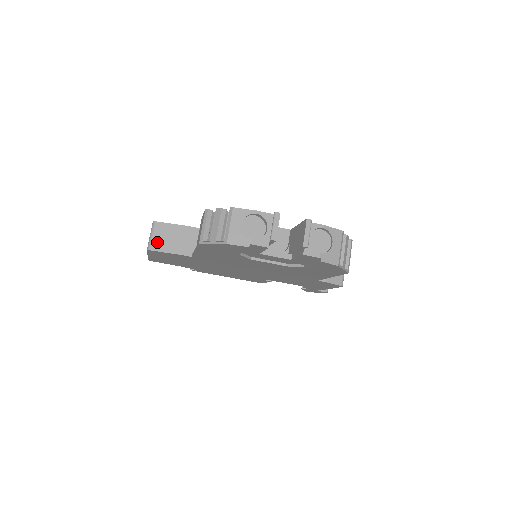
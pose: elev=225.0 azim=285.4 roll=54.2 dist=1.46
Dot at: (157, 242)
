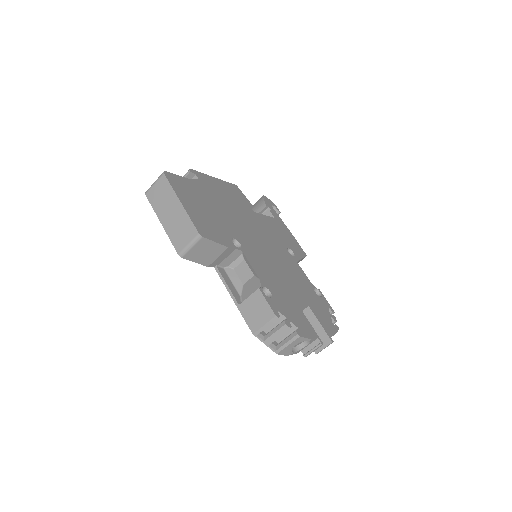
Dot at: (193, 253)
